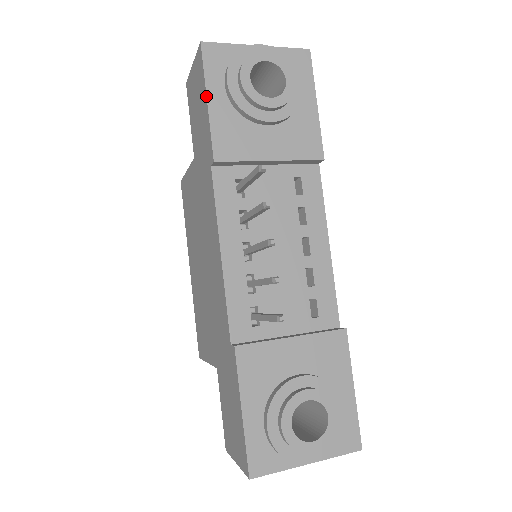
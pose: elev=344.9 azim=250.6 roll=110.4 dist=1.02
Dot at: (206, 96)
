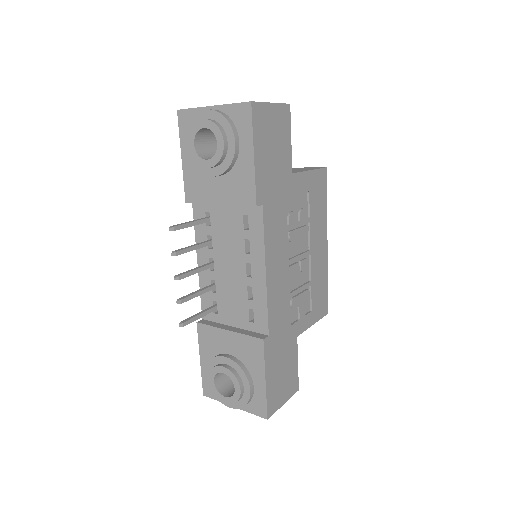
Dot at: (181, 154)
